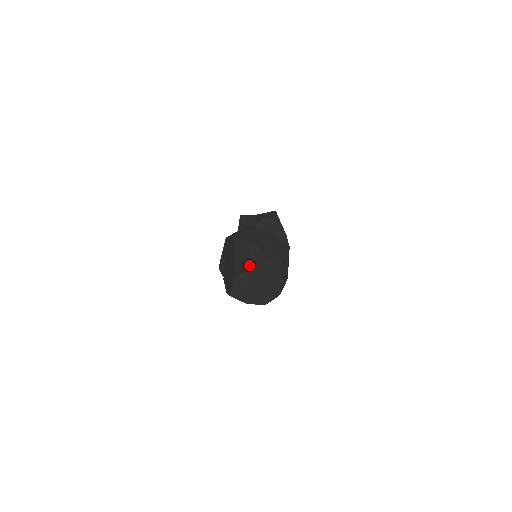
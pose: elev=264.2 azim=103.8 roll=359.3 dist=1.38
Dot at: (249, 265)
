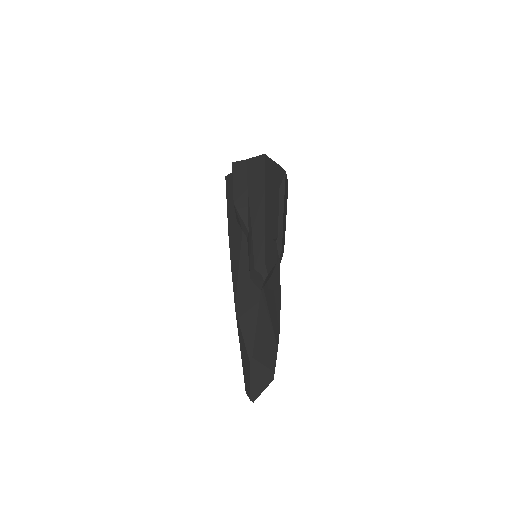
Dot at: (252, 388)
